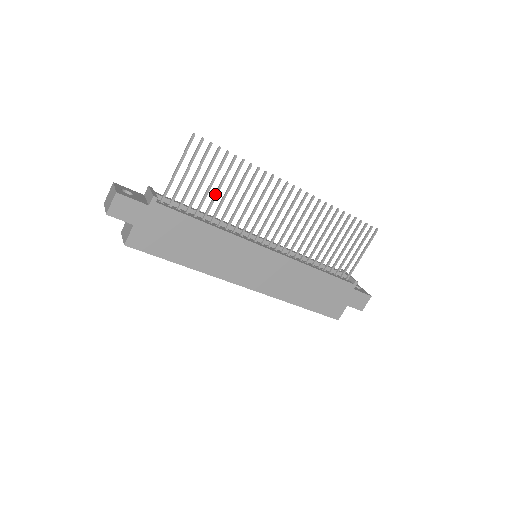
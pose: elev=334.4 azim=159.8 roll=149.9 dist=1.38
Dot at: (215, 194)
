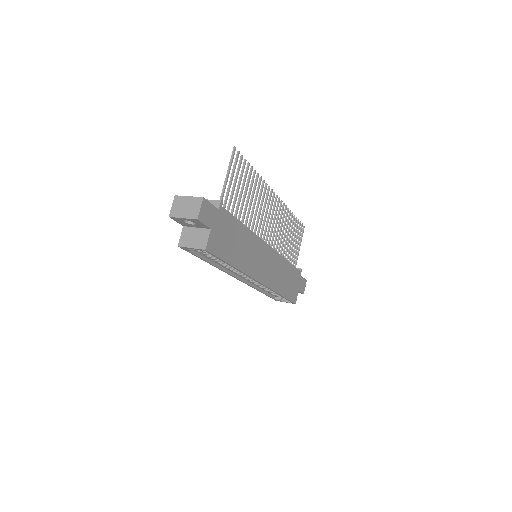
Dot at: (244, 200)
